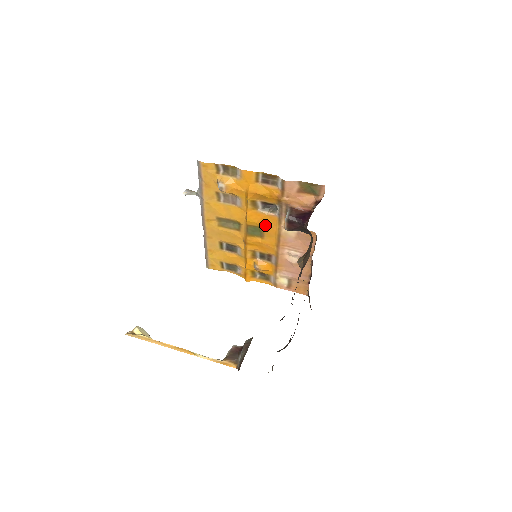
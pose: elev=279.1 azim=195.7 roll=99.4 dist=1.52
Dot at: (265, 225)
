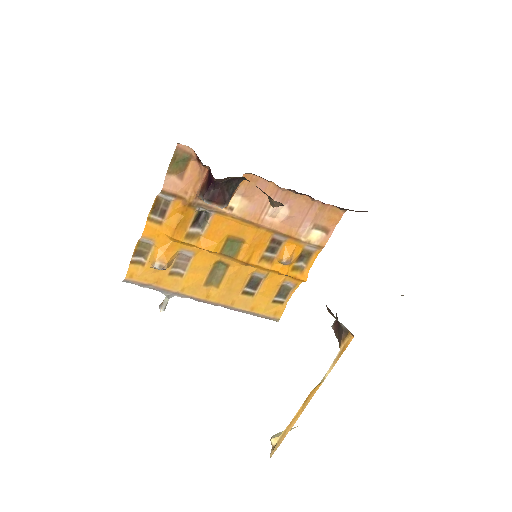
Dot at: (225, 232)
